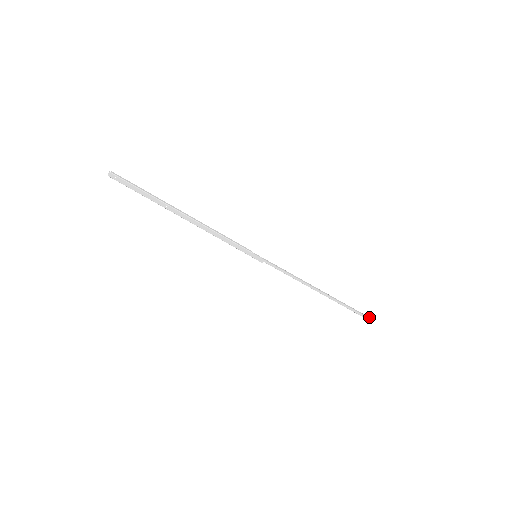
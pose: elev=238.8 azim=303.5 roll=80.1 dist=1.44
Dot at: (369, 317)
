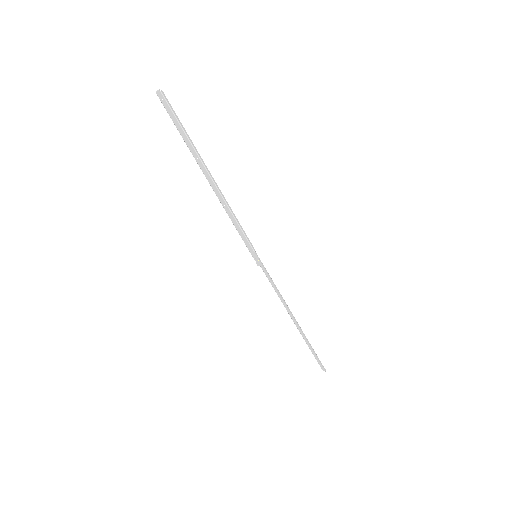
Dot at: (325, 369)
